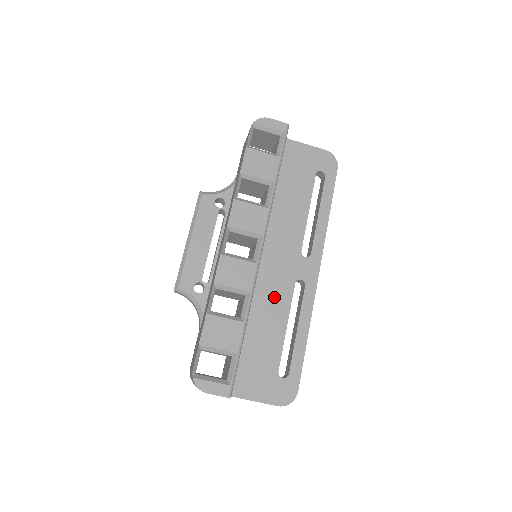
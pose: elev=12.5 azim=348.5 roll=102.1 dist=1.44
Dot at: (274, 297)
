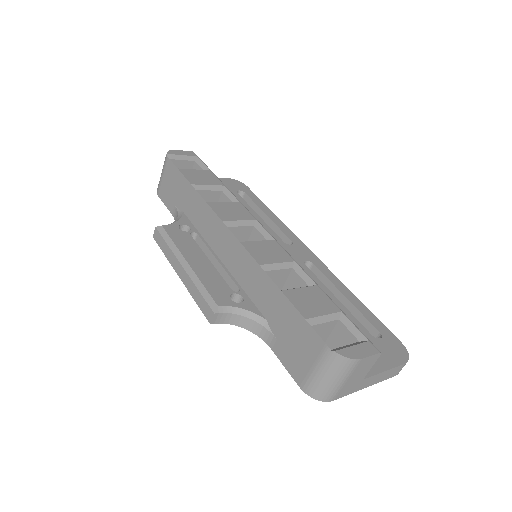
Dot at: occluded
